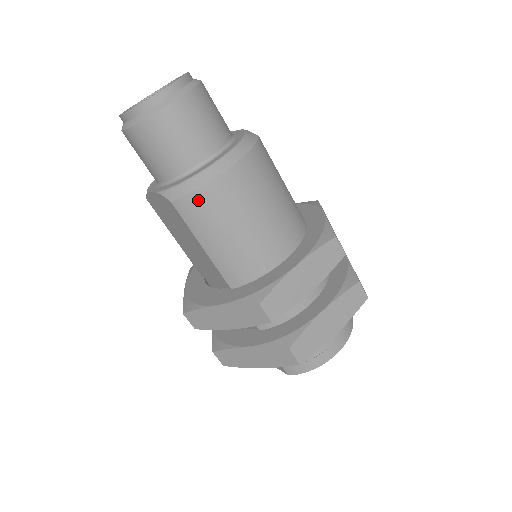
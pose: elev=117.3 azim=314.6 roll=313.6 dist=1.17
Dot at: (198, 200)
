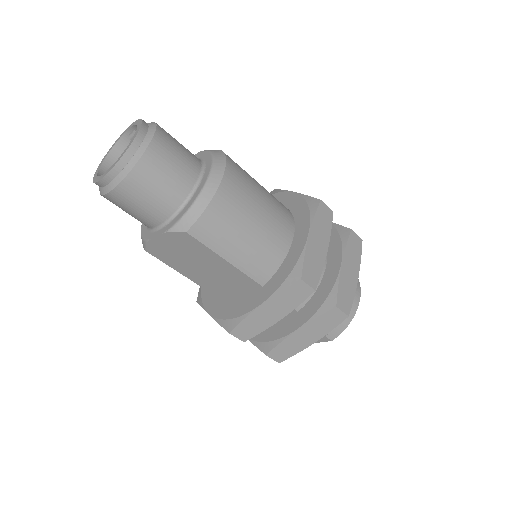
Dot at: (210, 218)
